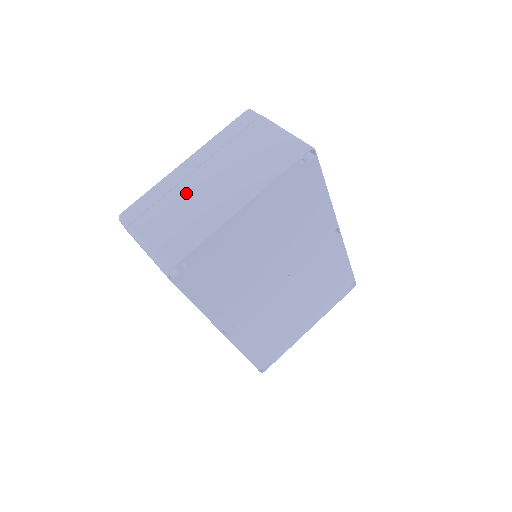
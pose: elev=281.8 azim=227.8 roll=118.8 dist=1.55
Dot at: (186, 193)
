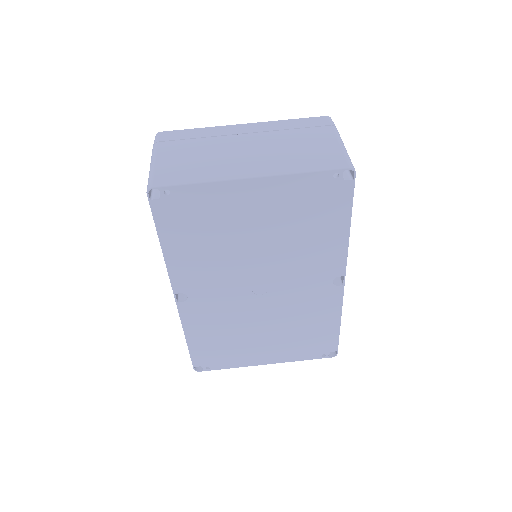
Dot at: (220, 144)
